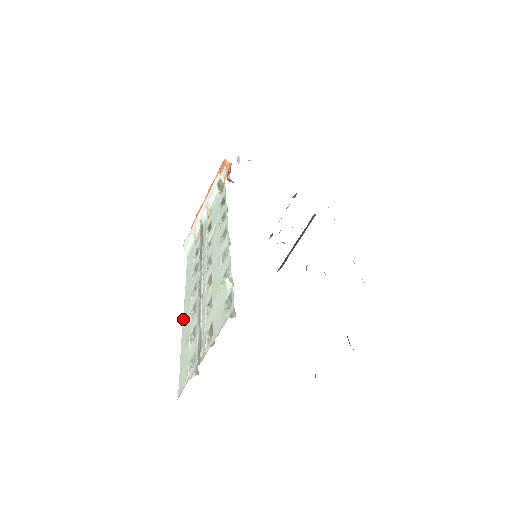
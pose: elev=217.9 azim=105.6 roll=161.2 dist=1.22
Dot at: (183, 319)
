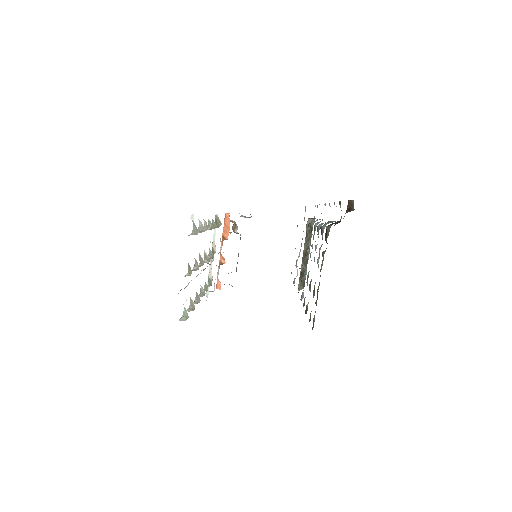
Dot at: occluded
